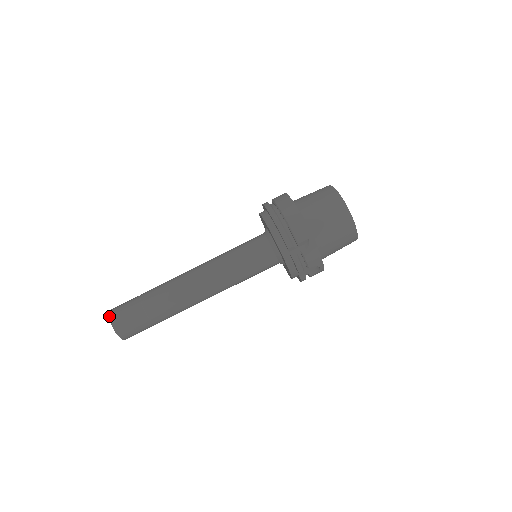
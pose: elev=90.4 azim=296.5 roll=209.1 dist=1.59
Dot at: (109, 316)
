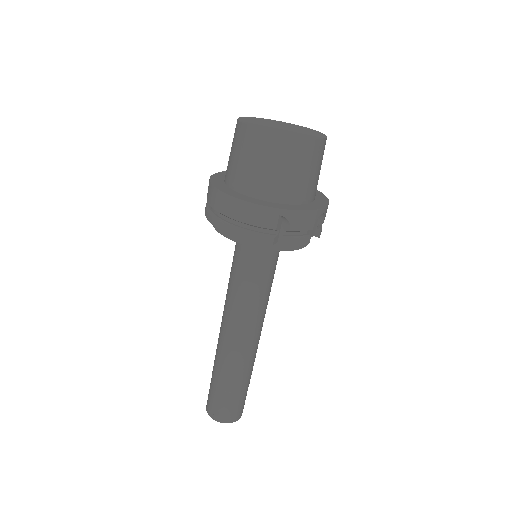
Dot at: occluded
